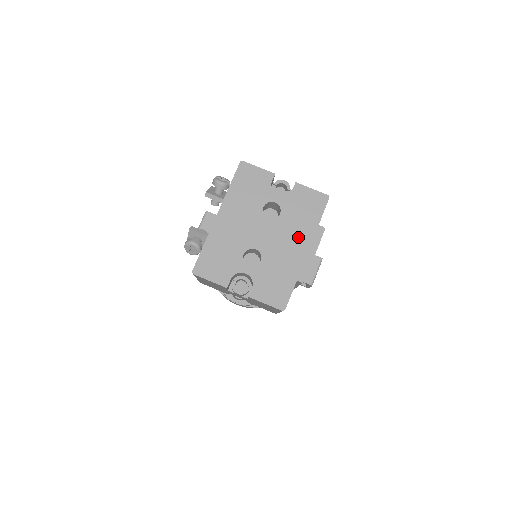
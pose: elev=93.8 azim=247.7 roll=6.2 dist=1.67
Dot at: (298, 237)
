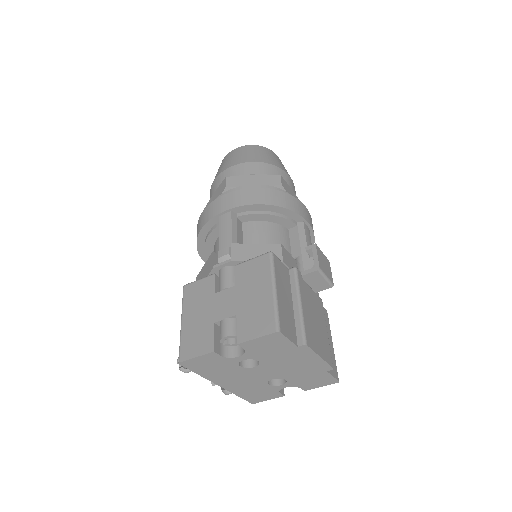
Dot at: (292, 360)
